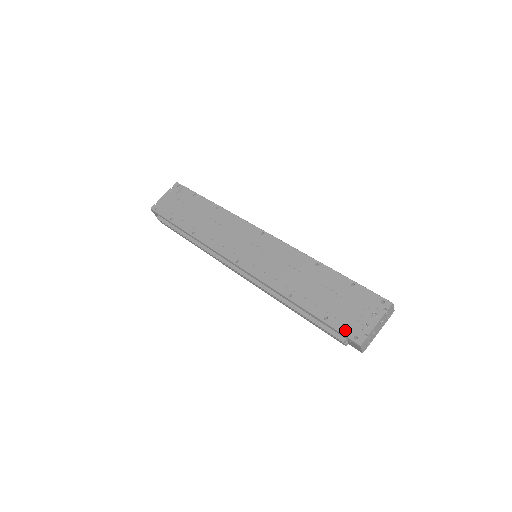
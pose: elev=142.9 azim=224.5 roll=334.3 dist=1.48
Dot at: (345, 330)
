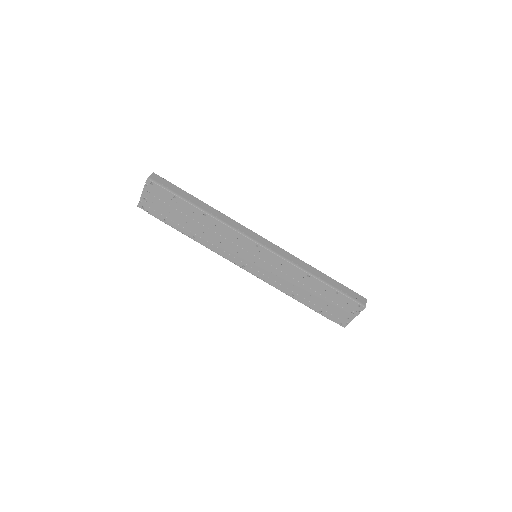
Dot at: (334, 319)
